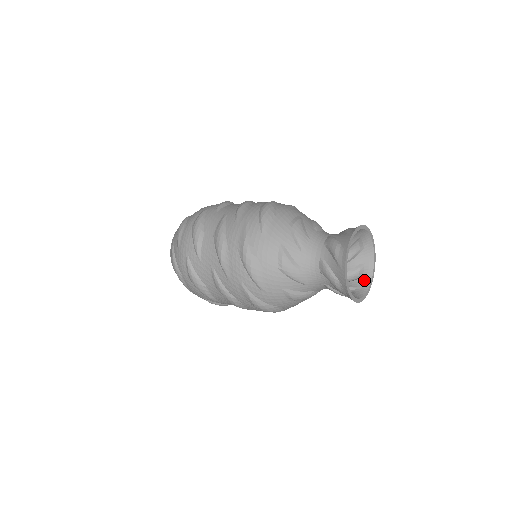
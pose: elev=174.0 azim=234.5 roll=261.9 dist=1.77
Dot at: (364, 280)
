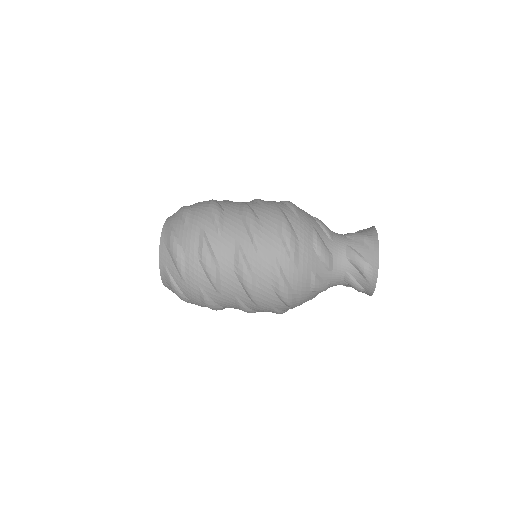
Dot at: occluded
